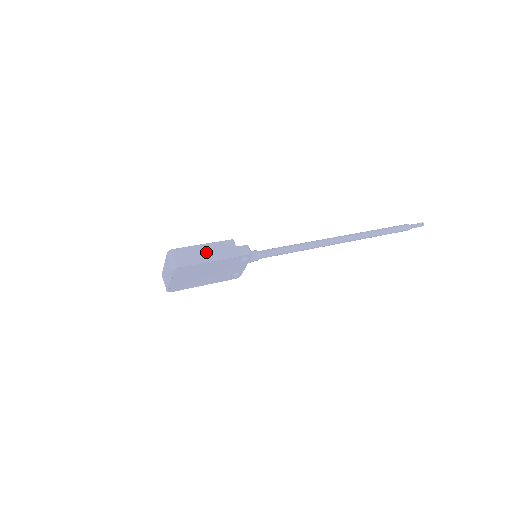
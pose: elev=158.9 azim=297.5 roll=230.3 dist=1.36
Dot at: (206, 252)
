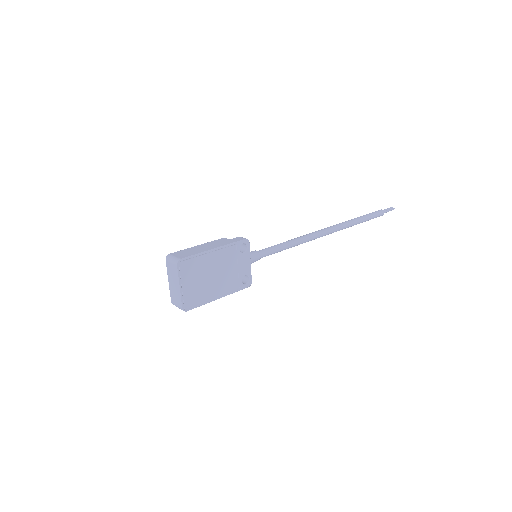
Dot at: (203, 247)
